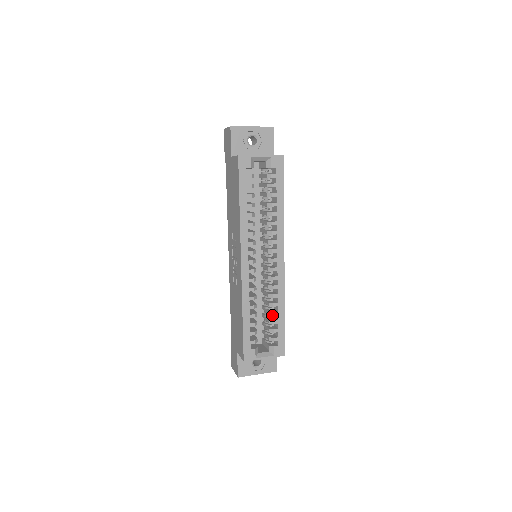
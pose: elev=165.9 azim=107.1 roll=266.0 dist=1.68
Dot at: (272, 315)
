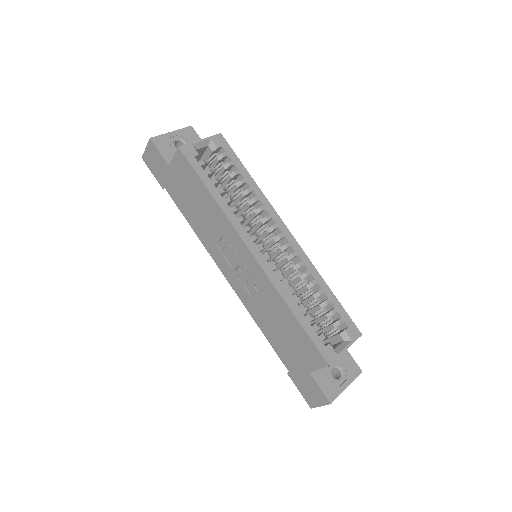
Dot at: (317, 299)
